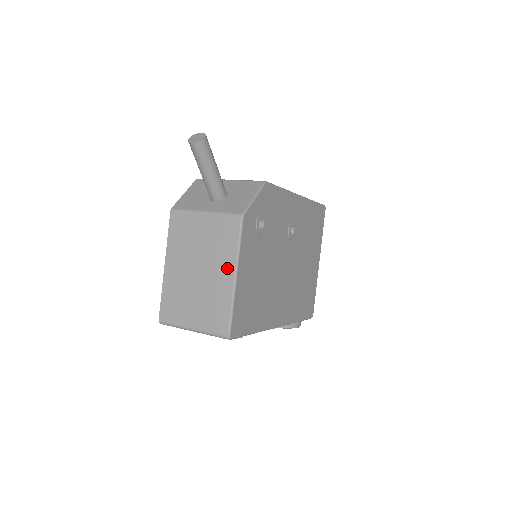
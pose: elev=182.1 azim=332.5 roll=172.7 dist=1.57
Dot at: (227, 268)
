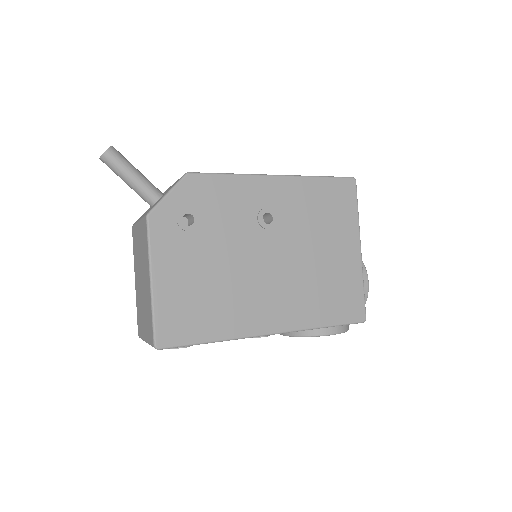
Dot at: (147, 273)
